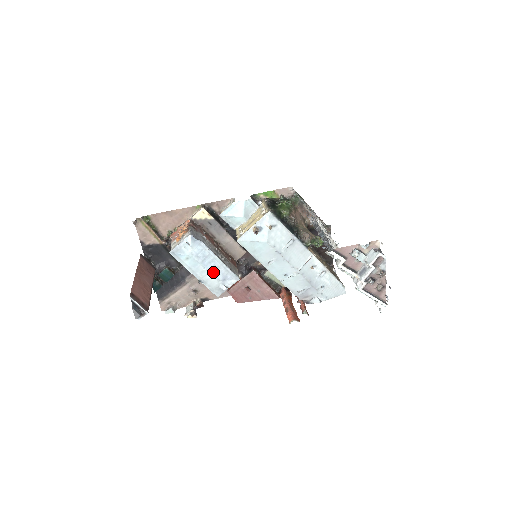
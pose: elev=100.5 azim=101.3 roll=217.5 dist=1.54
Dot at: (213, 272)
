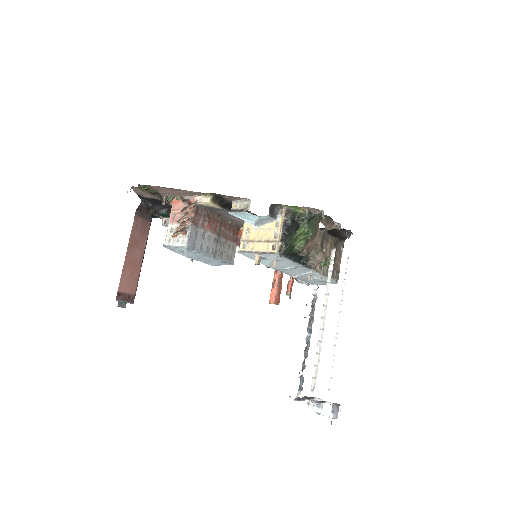
Dot at: (207, 262)
